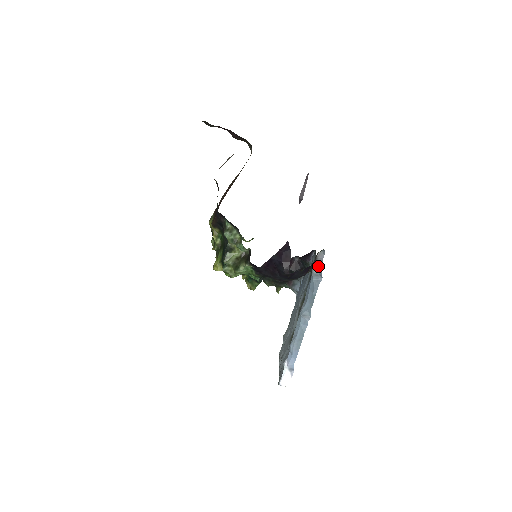
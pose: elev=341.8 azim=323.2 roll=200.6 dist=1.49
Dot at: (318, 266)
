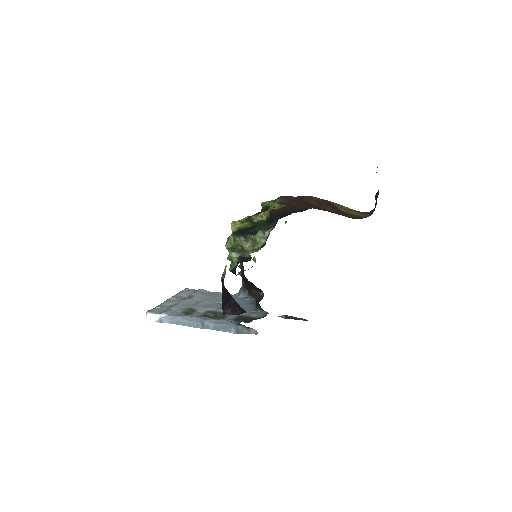
Dot at: (244, 330)
